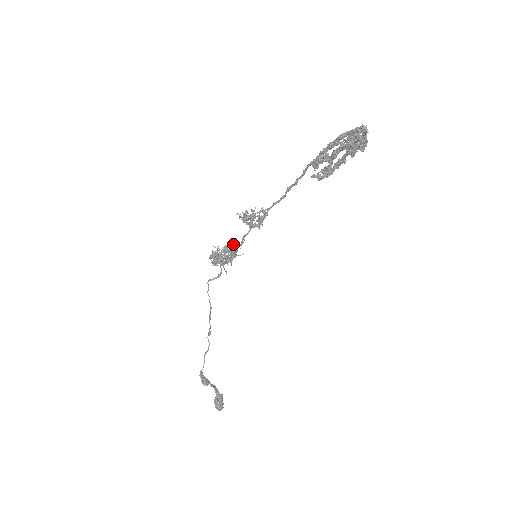
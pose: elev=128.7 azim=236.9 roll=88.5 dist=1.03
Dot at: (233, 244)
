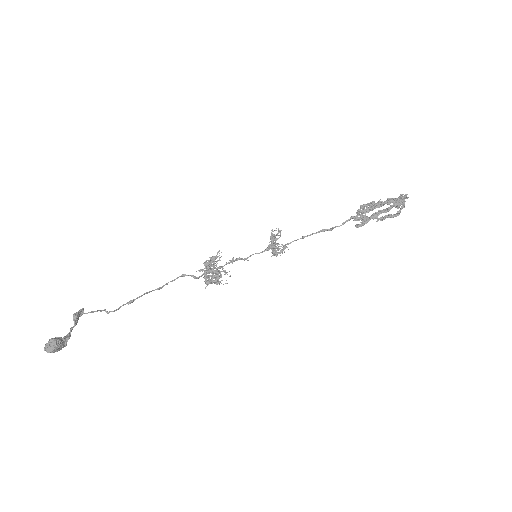
Dot at: occluded
